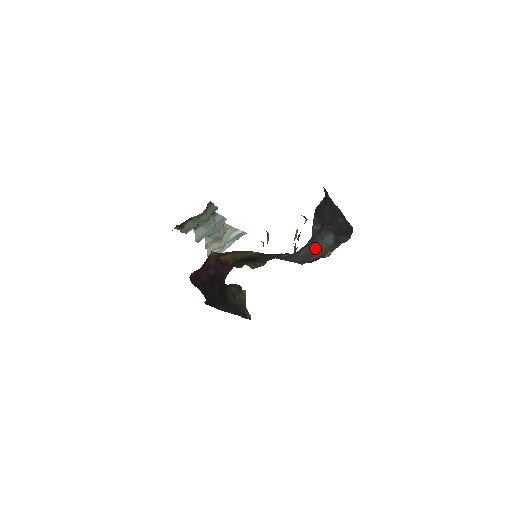
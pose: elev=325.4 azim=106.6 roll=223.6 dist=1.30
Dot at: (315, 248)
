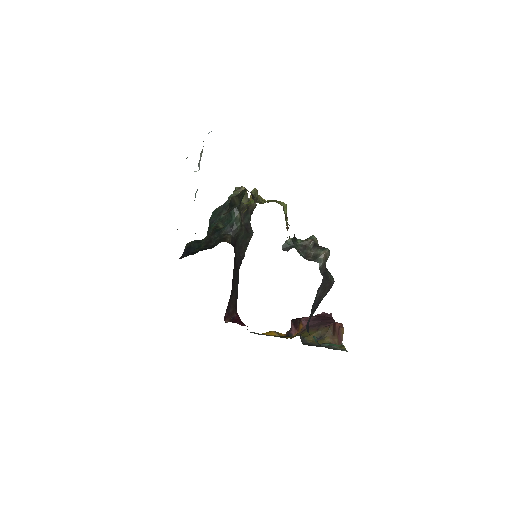
Dot at: occluded
